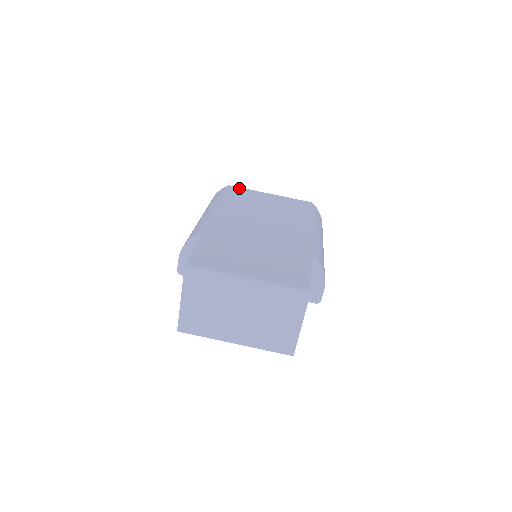
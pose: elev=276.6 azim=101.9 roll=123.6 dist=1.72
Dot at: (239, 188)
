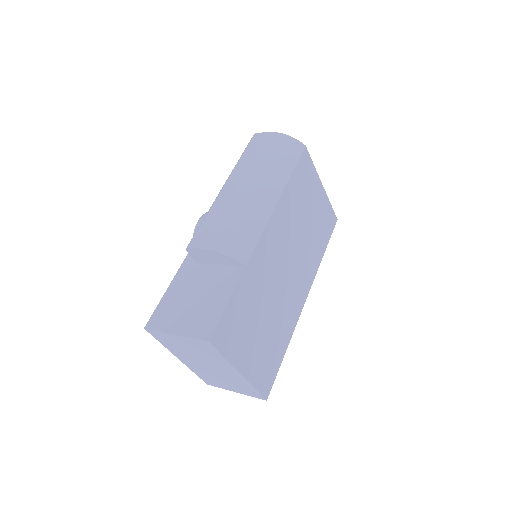
Dot at: (309, 159)
